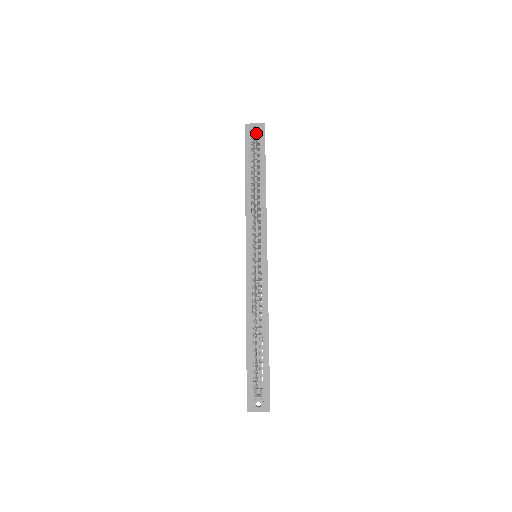
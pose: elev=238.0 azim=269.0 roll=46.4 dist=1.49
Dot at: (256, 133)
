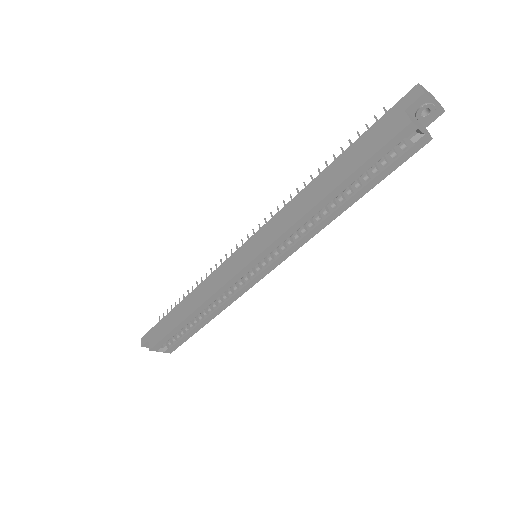
Dot at: (417, 134)
